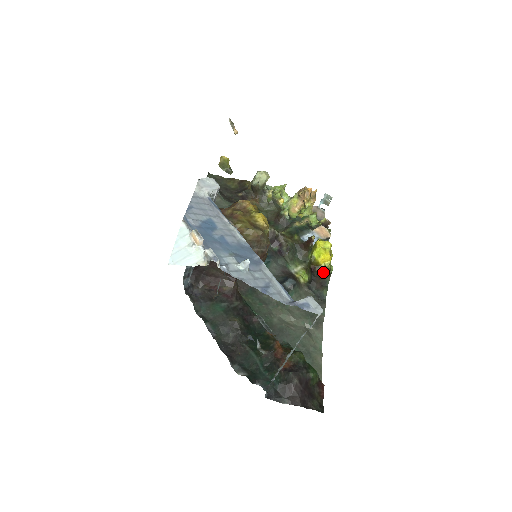
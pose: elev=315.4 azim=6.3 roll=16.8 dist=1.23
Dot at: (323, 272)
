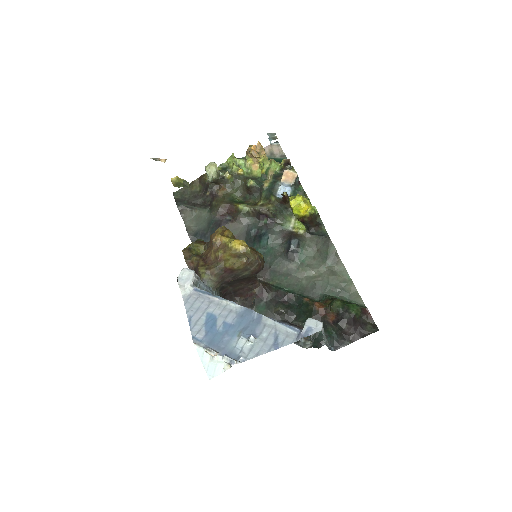
Dot at: (311, 218)
